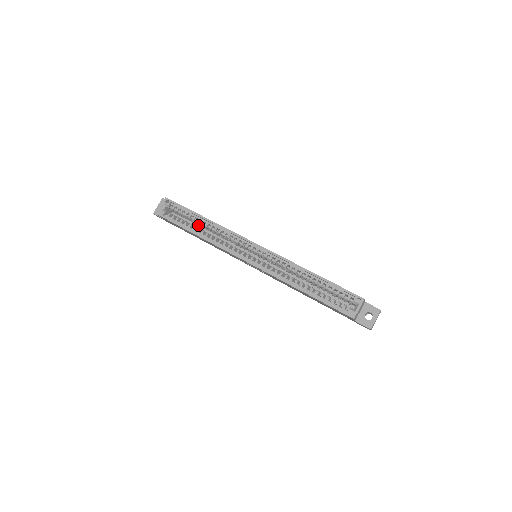
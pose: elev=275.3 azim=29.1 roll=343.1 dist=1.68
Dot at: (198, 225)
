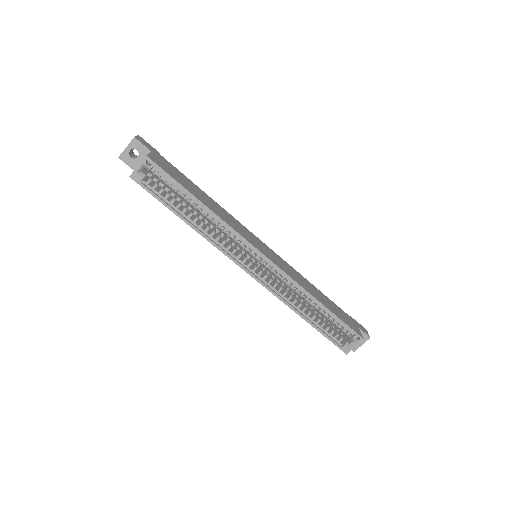
Dot at: occluded
